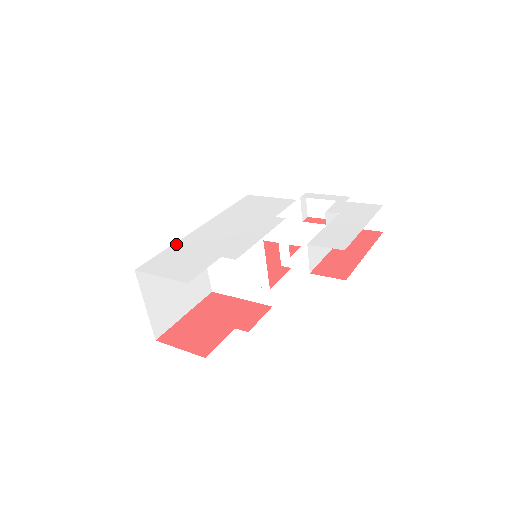
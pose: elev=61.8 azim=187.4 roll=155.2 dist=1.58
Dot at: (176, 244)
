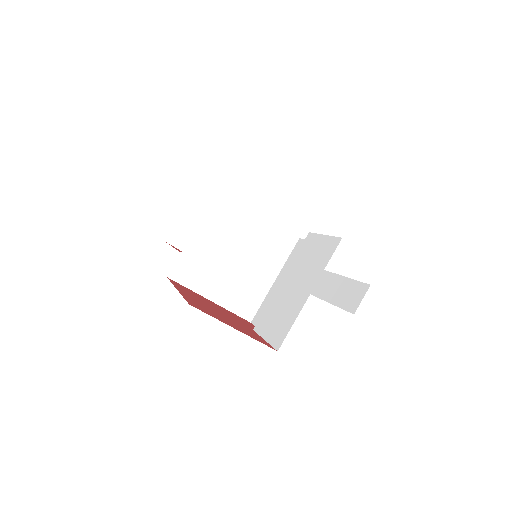
Dot at: occluded
